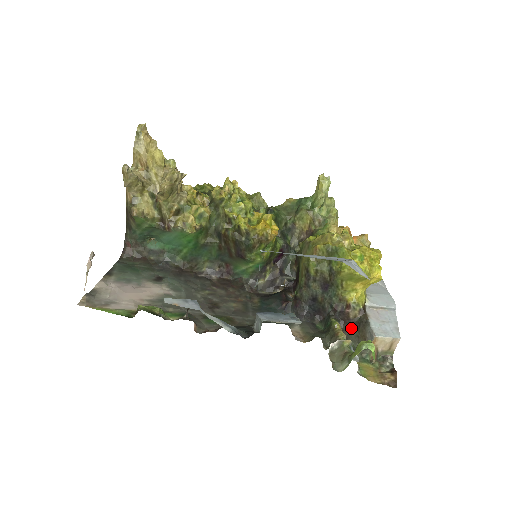
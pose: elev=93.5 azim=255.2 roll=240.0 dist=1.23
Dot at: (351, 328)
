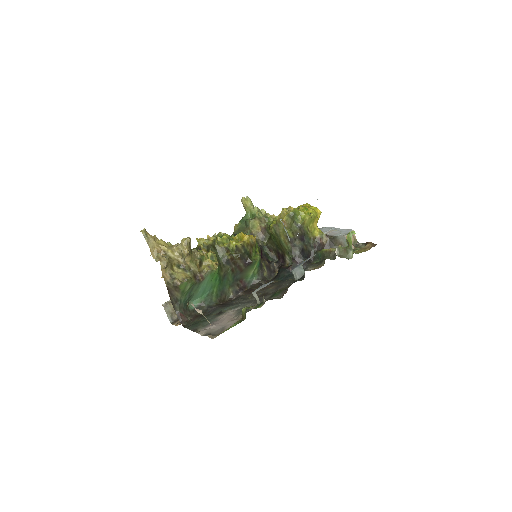
Dot at: occluded
